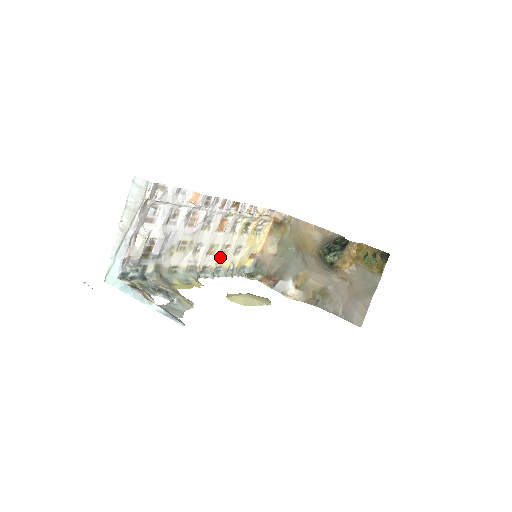
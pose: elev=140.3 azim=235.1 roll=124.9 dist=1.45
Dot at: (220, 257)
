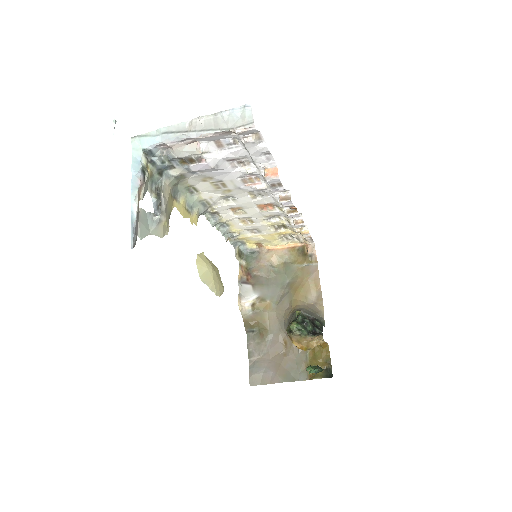
Dot at: (237, 220)
